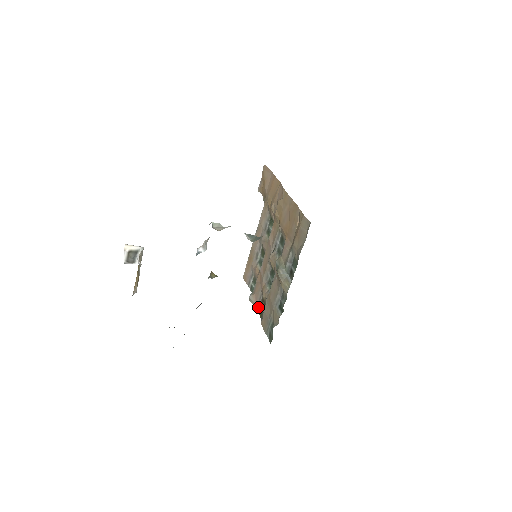
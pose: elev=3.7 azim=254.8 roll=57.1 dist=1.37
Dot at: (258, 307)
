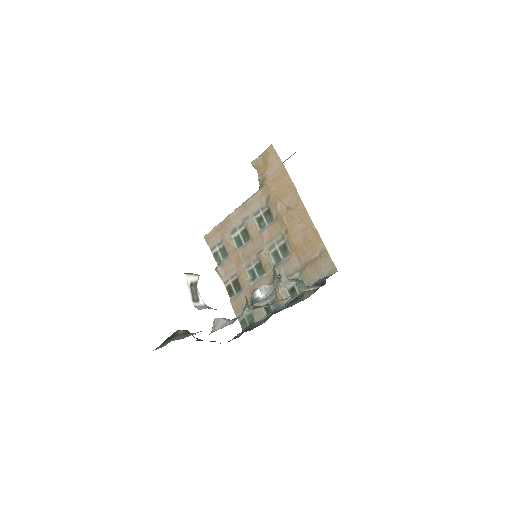
Dot at: (227, 283)
